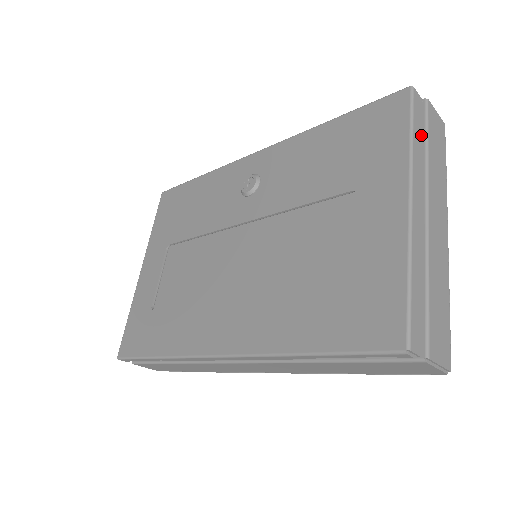
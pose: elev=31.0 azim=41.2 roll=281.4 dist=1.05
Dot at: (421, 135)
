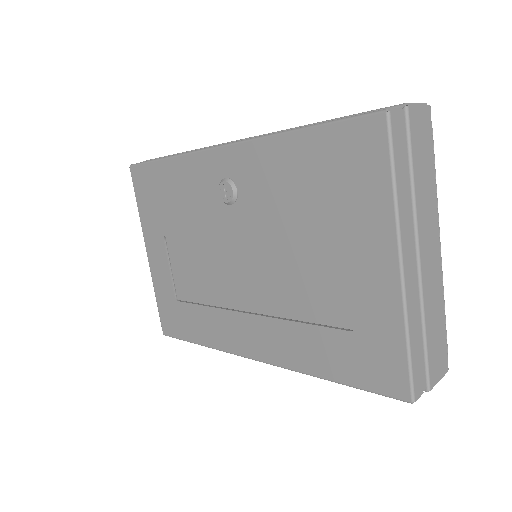
Dot at: (404, 167)
